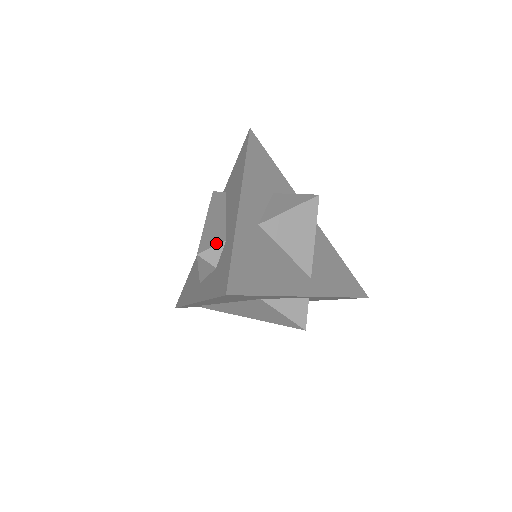
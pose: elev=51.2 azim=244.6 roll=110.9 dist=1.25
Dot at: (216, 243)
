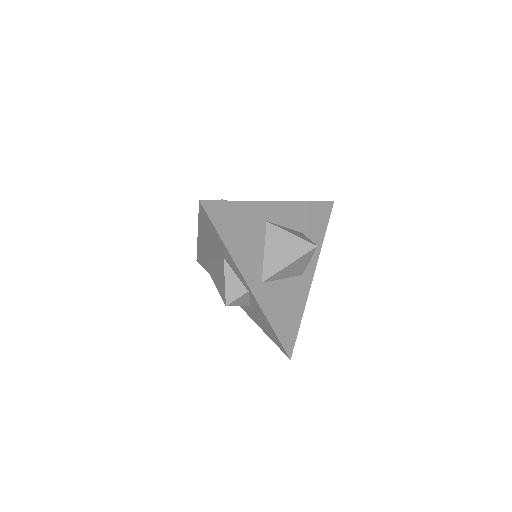
Dot at: occluded
